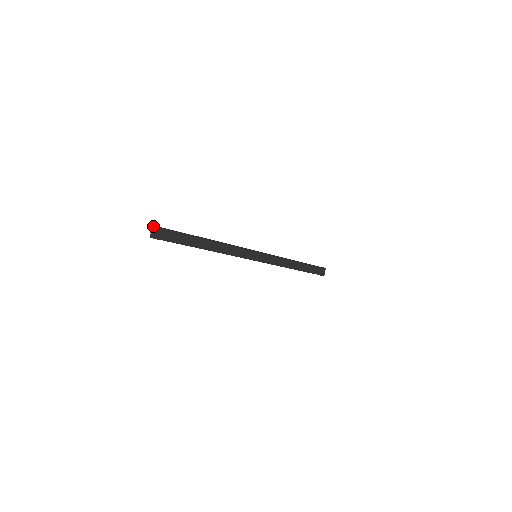
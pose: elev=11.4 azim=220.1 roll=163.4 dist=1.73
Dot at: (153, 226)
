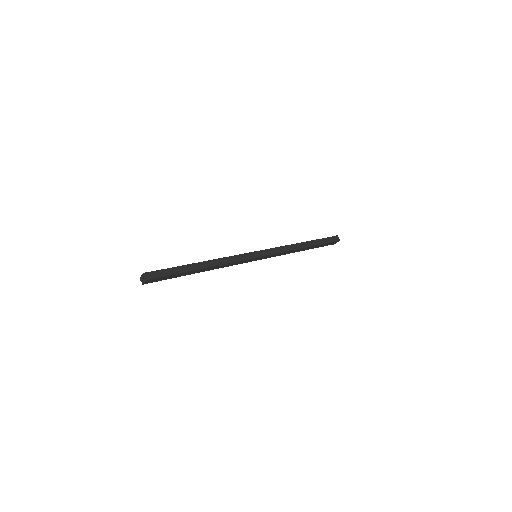
Dot at: (144, 274)
